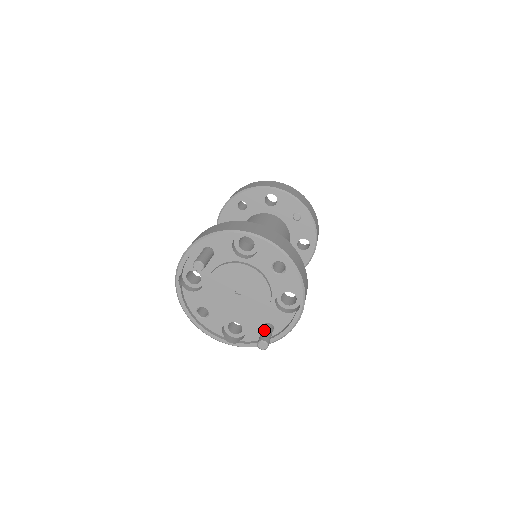
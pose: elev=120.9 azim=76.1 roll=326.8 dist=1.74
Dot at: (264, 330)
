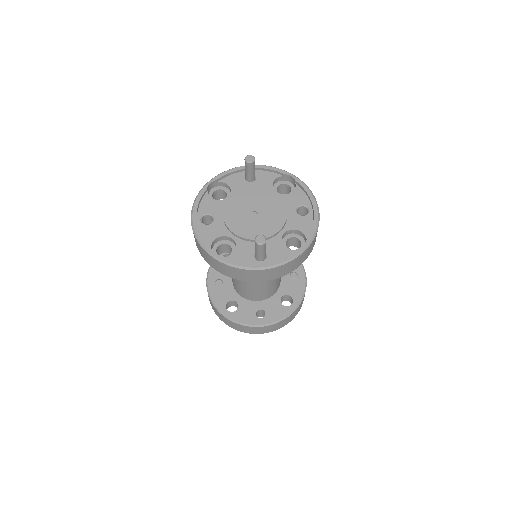
Dot at: occluded
